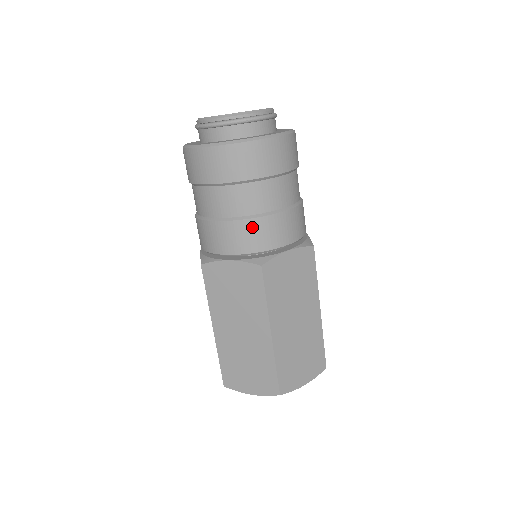
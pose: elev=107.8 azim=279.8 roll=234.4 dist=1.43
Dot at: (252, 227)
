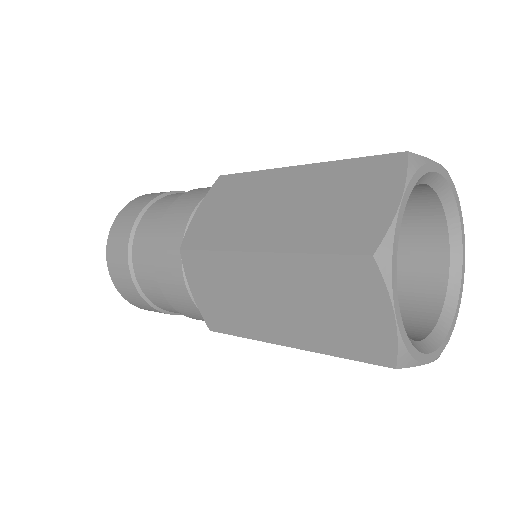
Dot at: (191, 193)
